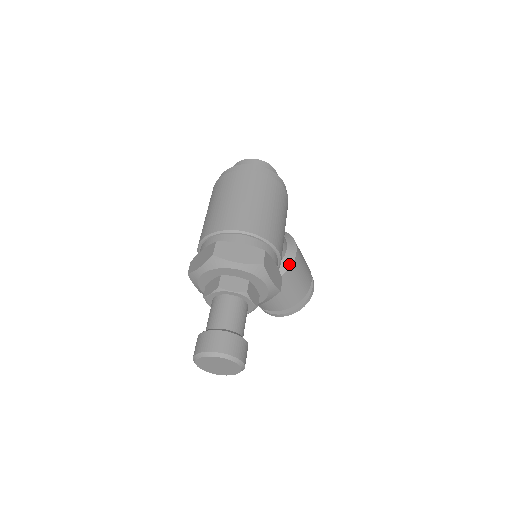
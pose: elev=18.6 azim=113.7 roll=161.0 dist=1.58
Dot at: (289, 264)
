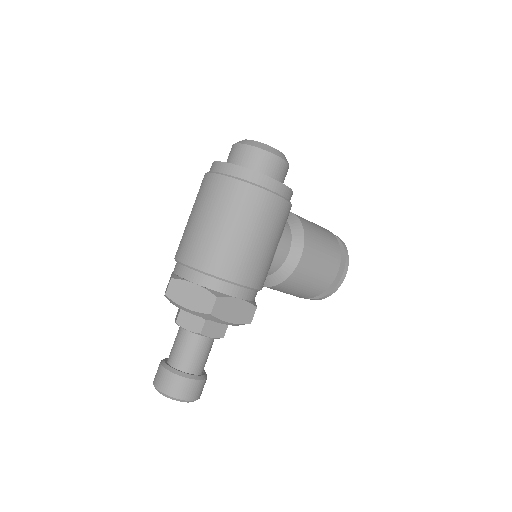
Dot at: (288, 272)
